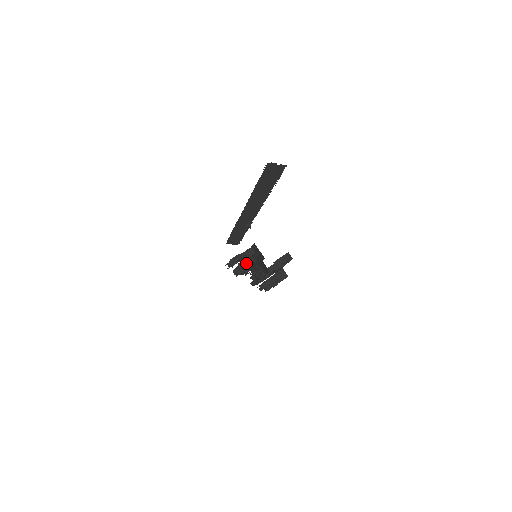
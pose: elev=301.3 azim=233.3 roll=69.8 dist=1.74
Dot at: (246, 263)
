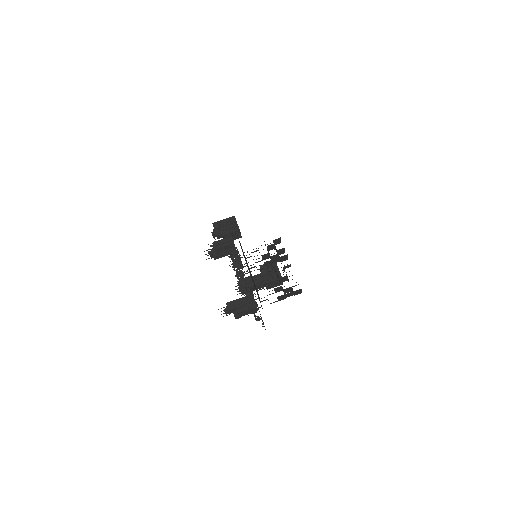
Dot at: occluded
